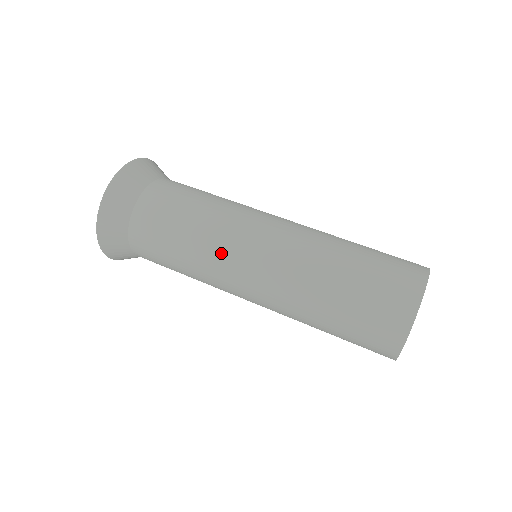
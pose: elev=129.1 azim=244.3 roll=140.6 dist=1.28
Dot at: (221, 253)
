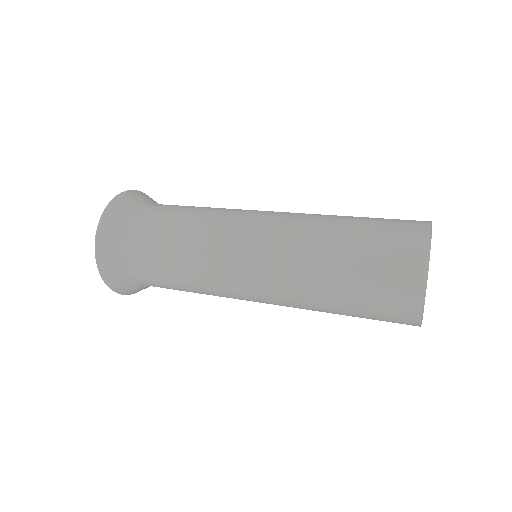
Dot at: (216, 257)
